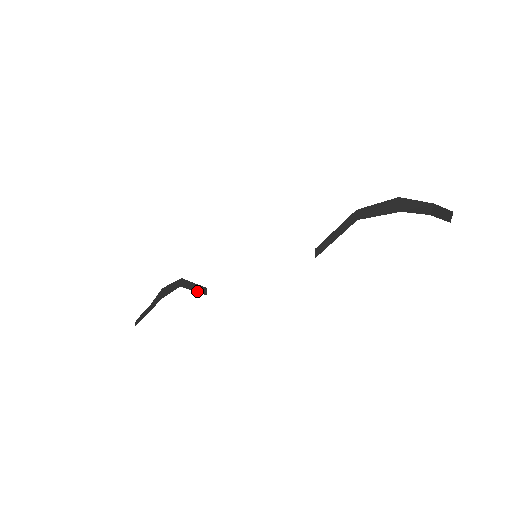
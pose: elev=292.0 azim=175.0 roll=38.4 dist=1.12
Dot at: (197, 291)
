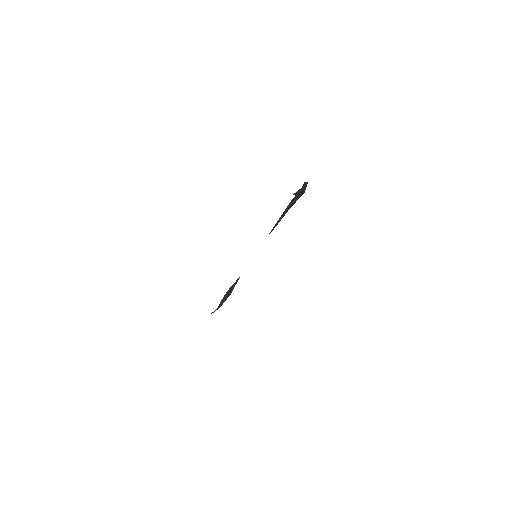
Dot at: occluded
